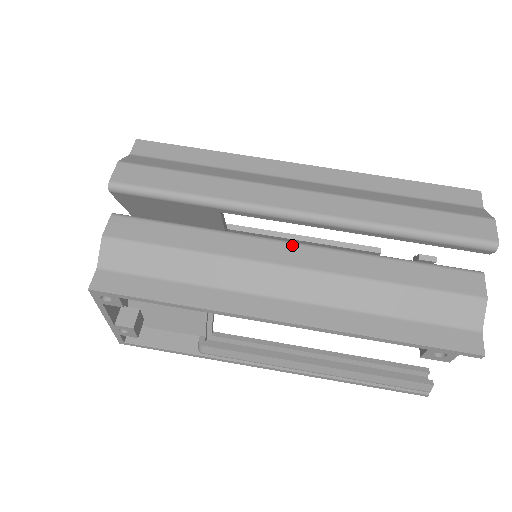
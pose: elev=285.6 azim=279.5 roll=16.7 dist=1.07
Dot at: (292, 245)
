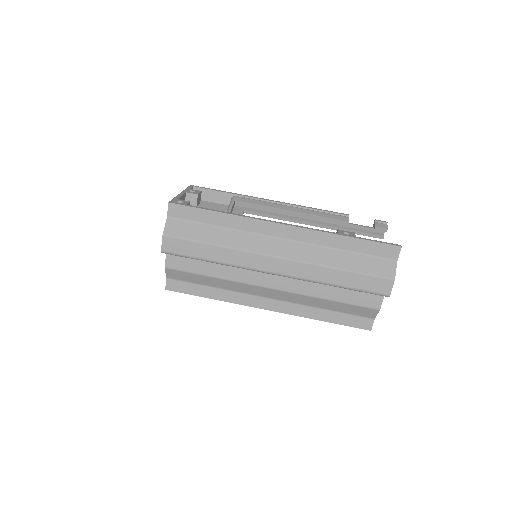
Dot at: (273, 275)
